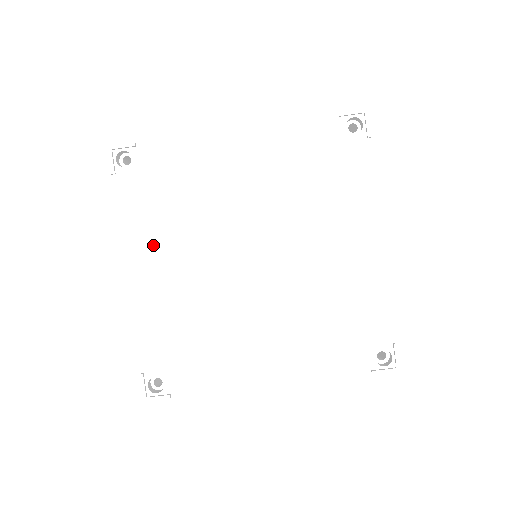
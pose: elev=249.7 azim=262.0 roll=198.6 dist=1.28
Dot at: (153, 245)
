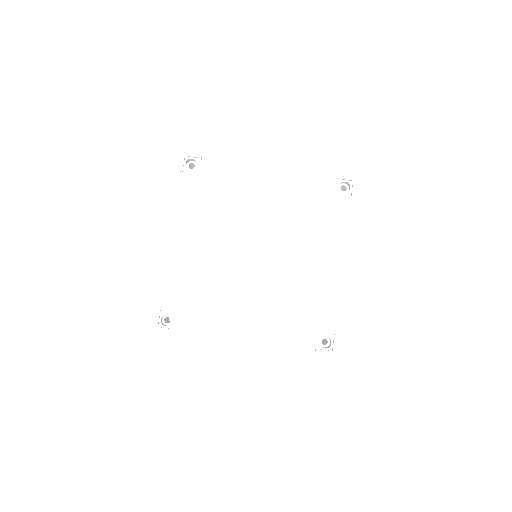
Dot at: (193, 225)
